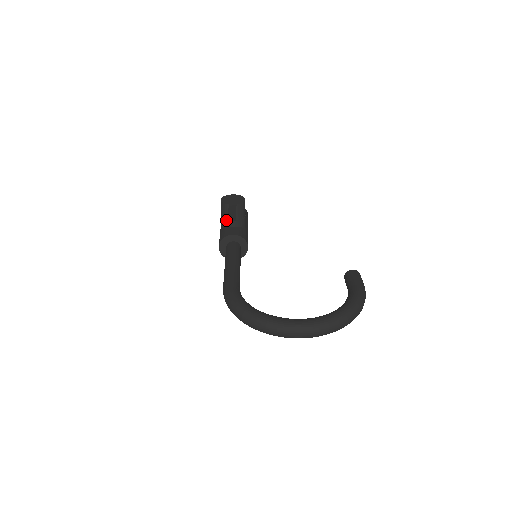
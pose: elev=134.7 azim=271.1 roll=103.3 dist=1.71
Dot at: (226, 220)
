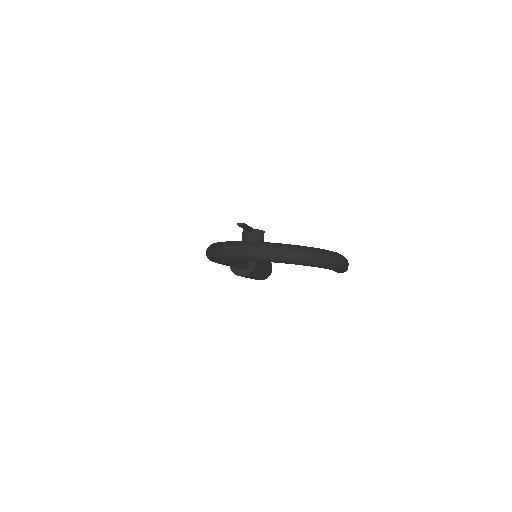
Dot at: occluded
